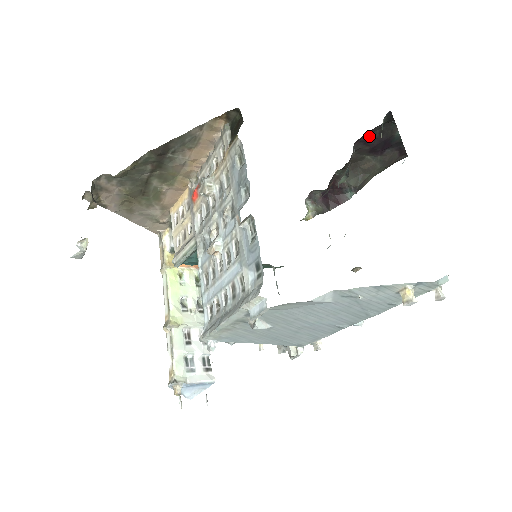
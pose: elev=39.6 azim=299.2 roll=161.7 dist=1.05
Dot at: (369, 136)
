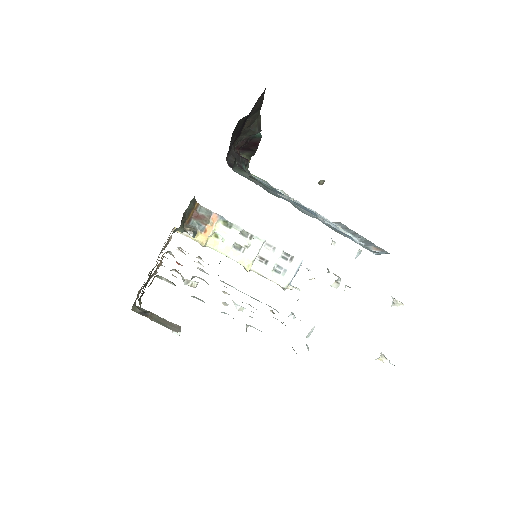
Dot at: (230, 147)
